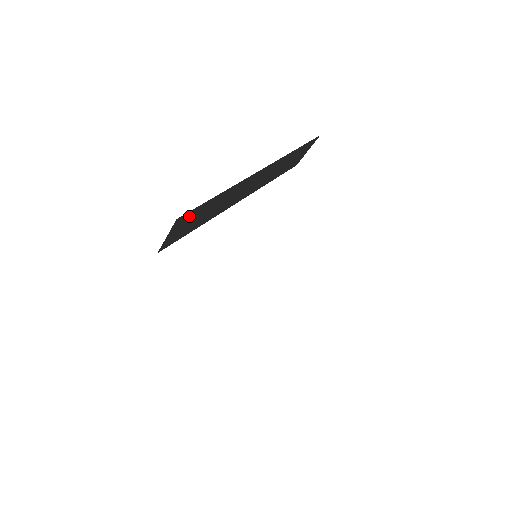
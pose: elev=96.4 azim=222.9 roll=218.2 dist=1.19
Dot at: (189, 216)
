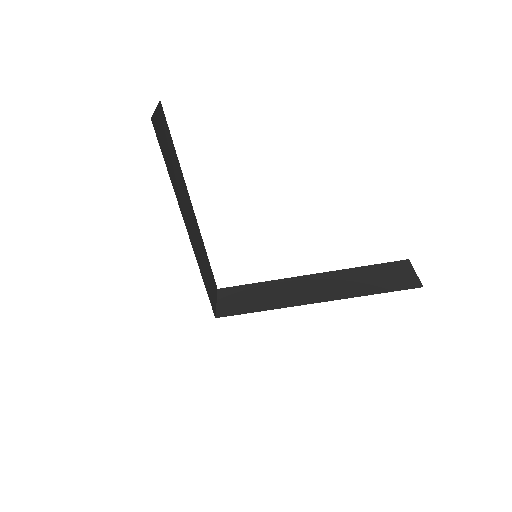
Dot at: (211, 299)
